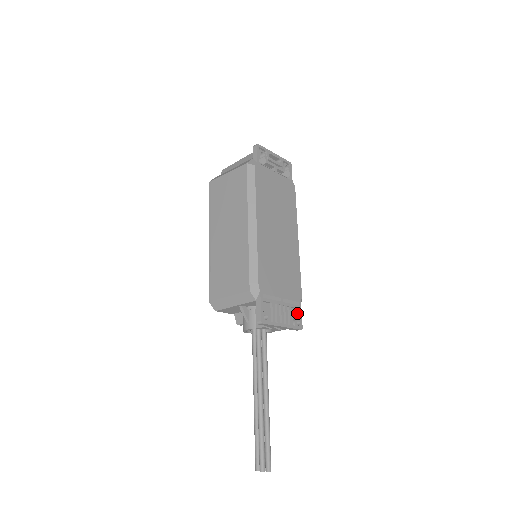
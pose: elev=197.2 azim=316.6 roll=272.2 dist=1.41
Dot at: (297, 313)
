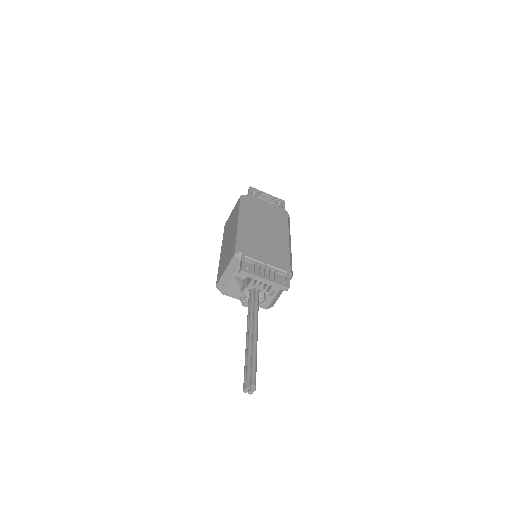
Dot at: (285, 279)
